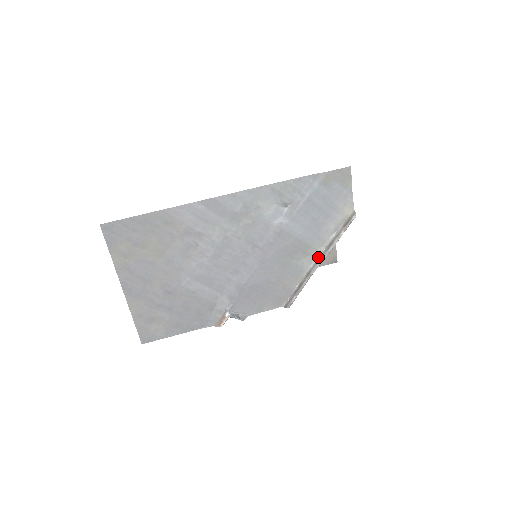
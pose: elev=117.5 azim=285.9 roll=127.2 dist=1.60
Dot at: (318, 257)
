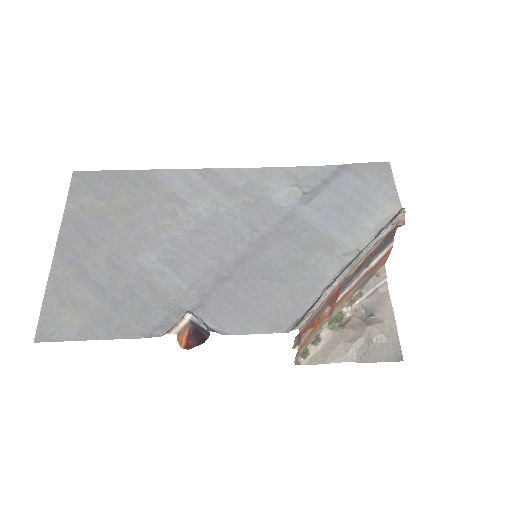
Dot at: (351, 261)
